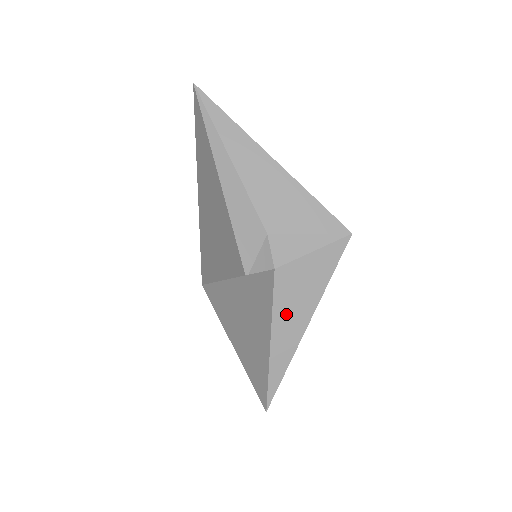
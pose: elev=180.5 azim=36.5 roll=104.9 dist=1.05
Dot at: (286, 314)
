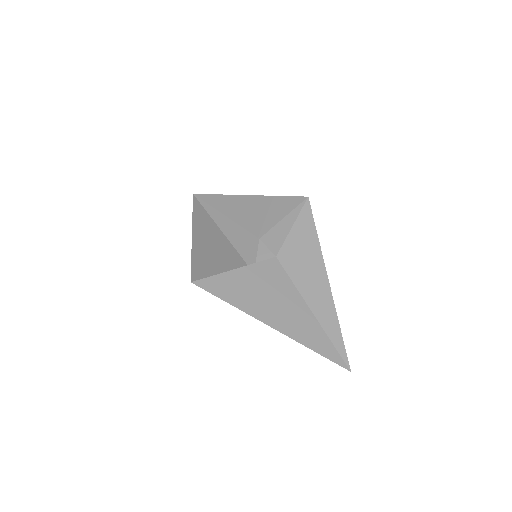
Dot at: (307, 283)
